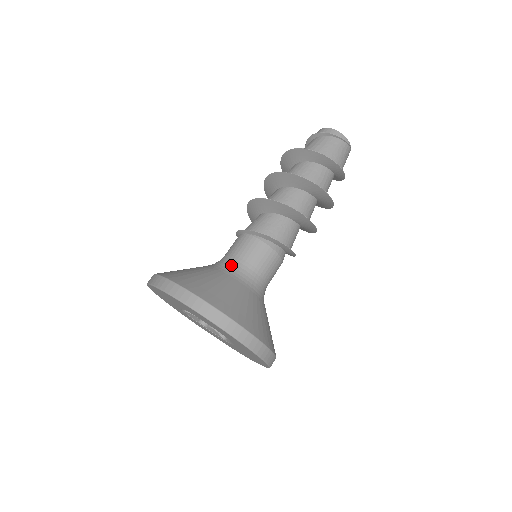
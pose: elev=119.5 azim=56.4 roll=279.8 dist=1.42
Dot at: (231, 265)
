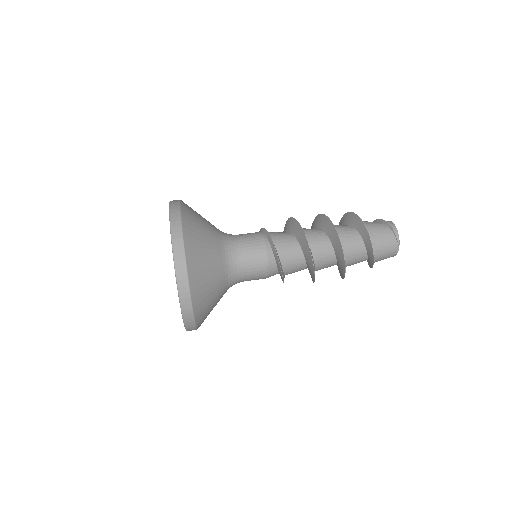
Dot at: (229, 235)
